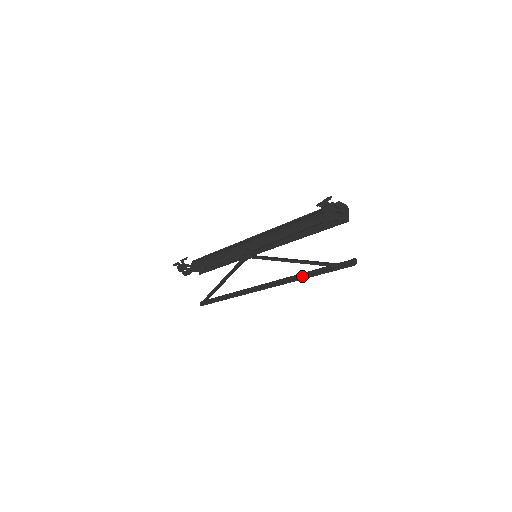
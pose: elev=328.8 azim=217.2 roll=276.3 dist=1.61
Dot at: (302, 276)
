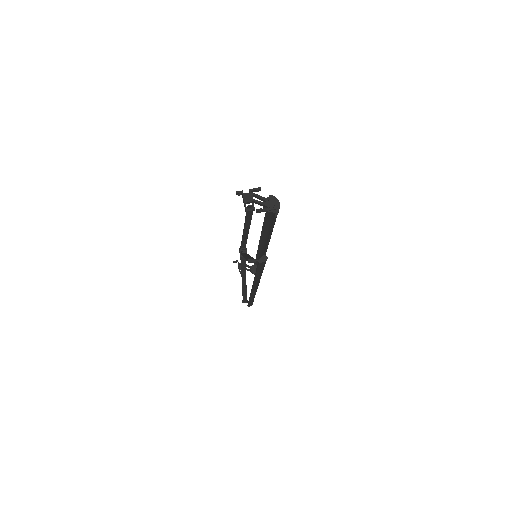
Dot at: occluded
